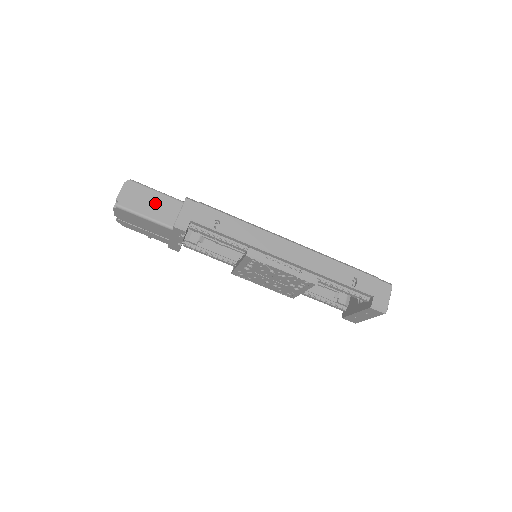
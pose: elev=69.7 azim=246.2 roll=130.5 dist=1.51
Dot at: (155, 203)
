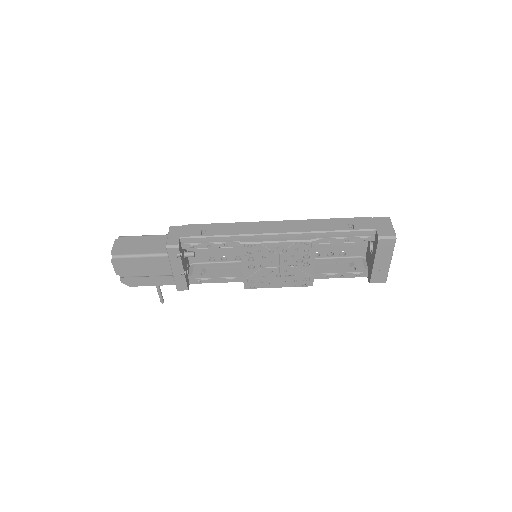
Dot at: (146, 243)
